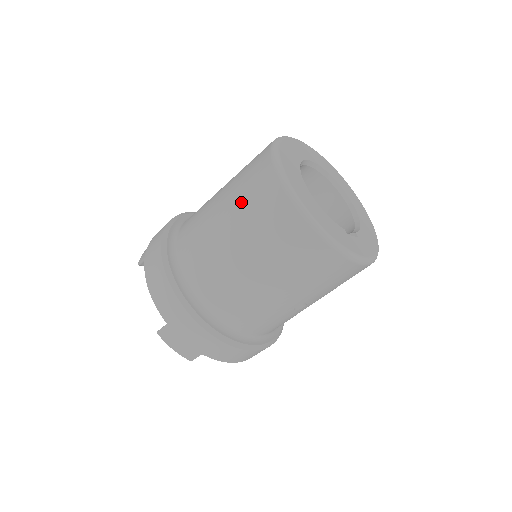
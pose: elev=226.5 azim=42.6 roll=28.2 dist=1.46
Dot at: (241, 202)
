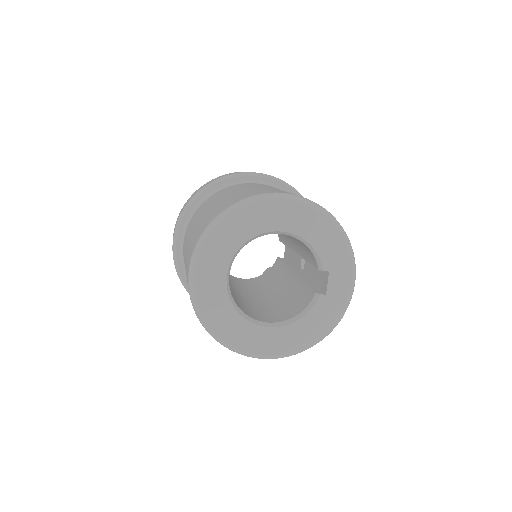
Dot at: occluded
